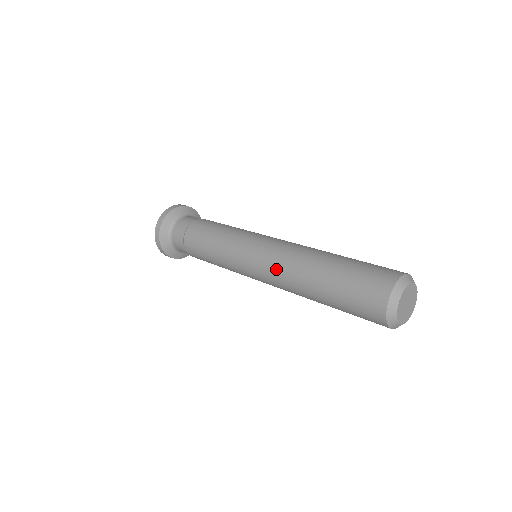
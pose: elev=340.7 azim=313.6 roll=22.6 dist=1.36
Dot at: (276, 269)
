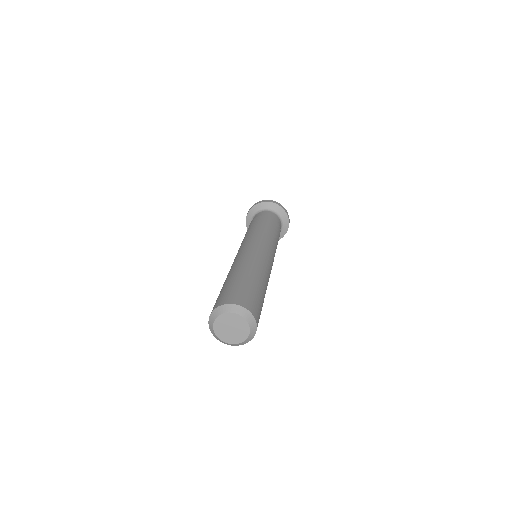
Dot at: occluded
